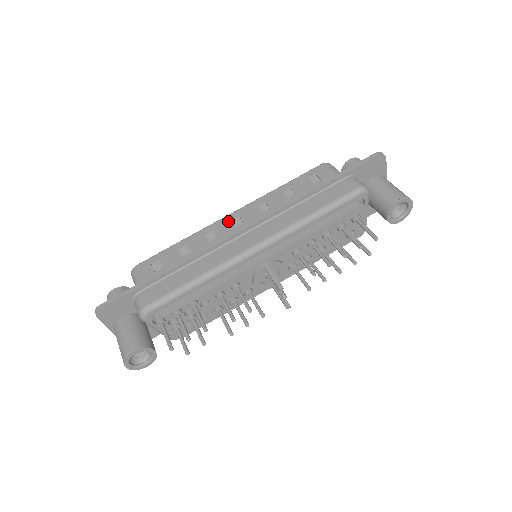
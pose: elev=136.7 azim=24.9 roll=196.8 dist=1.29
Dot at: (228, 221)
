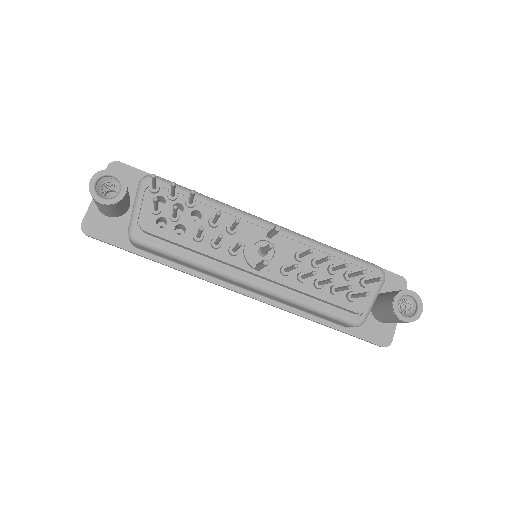
Dot at: occluded
